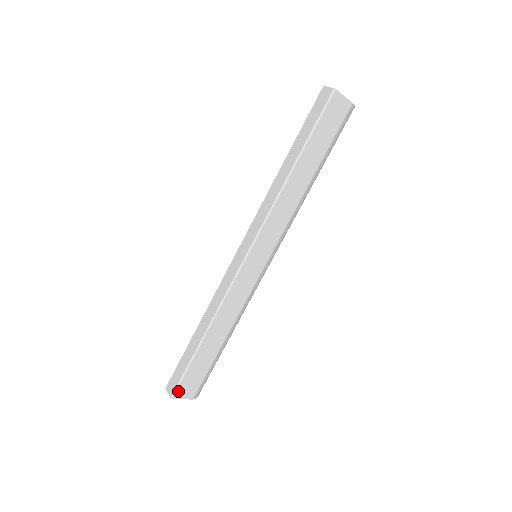
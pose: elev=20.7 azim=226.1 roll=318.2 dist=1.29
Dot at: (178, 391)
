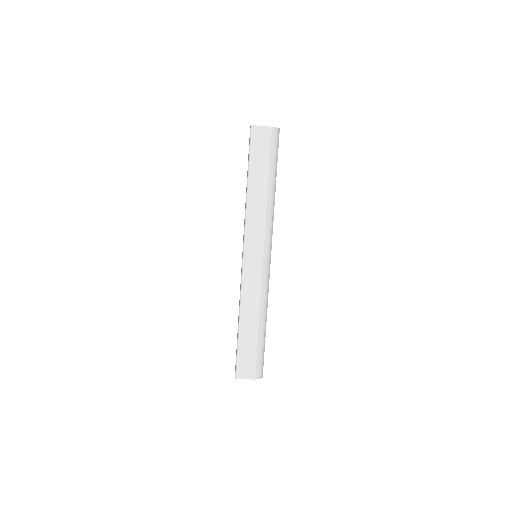
Dot at: (238, 372)
